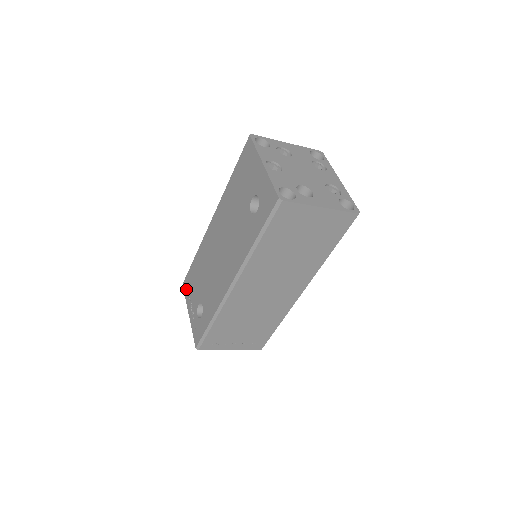
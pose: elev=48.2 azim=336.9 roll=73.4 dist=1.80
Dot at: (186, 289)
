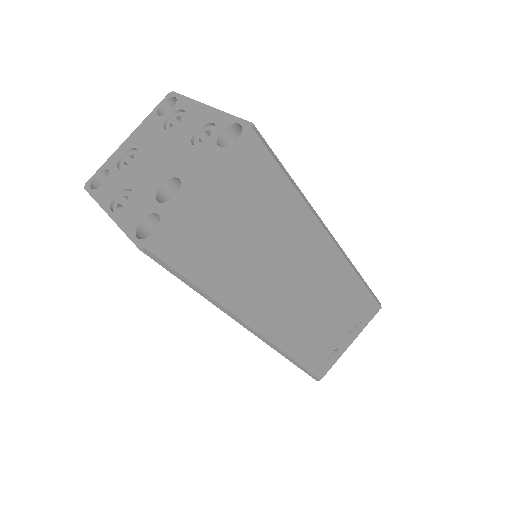
Dot at: occluded
